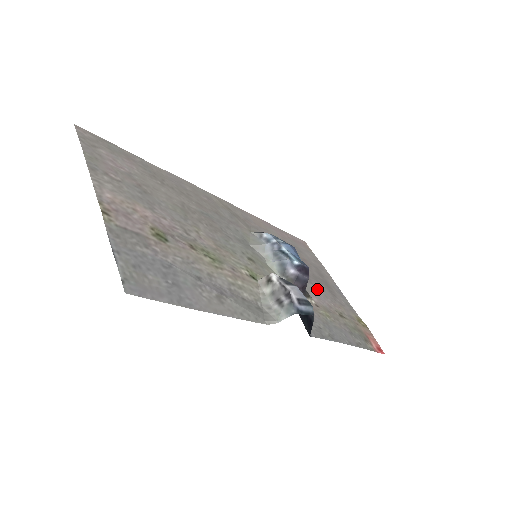
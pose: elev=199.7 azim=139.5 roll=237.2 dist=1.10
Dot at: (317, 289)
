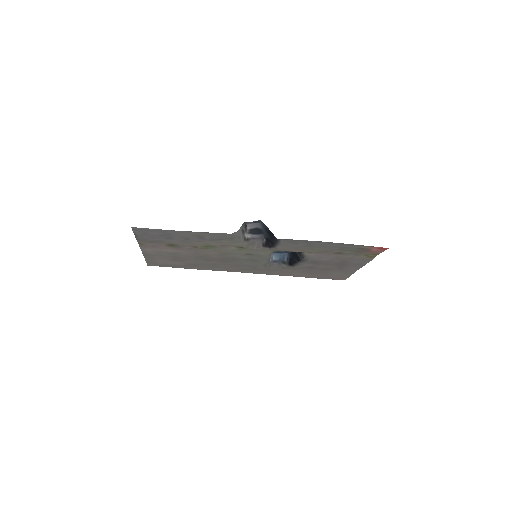
Dot at: (322, 260)
